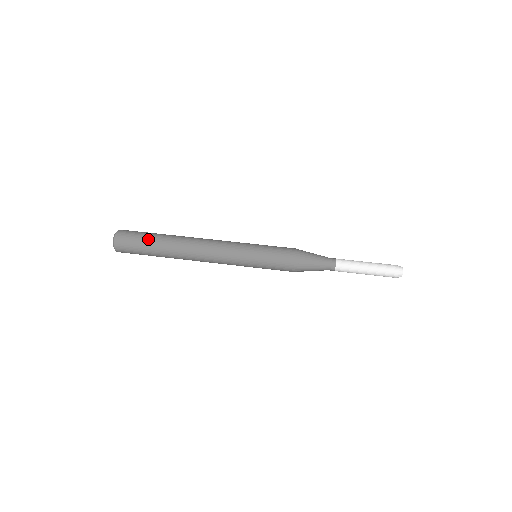
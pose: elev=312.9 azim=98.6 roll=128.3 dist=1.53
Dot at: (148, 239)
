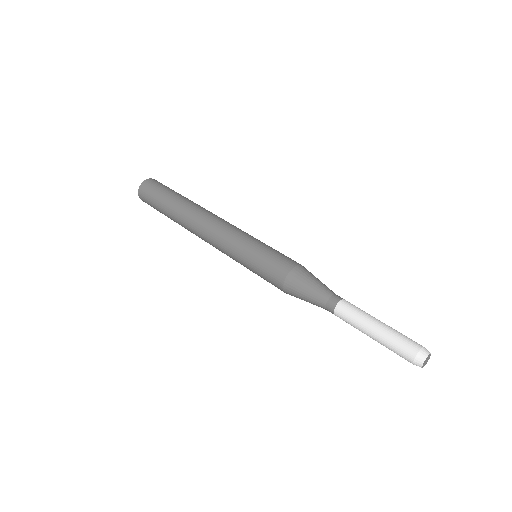
Dot at: occluded
